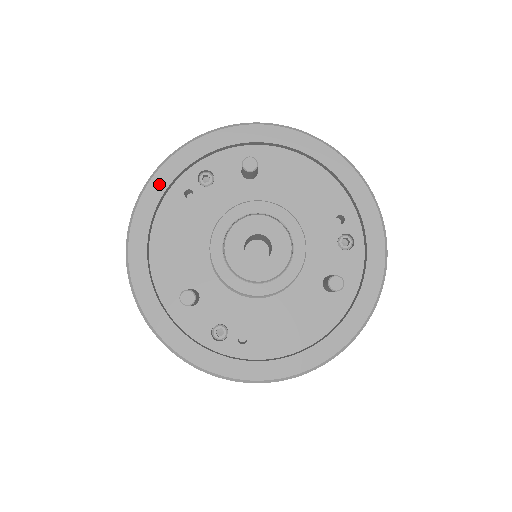
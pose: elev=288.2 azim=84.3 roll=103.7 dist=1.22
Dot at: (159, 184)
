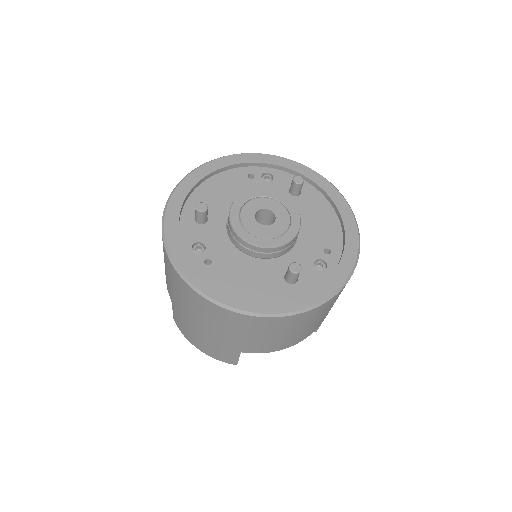
Dot at: (240, 159)
